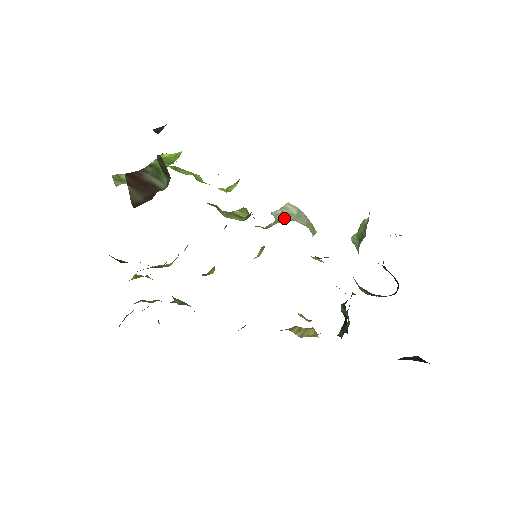
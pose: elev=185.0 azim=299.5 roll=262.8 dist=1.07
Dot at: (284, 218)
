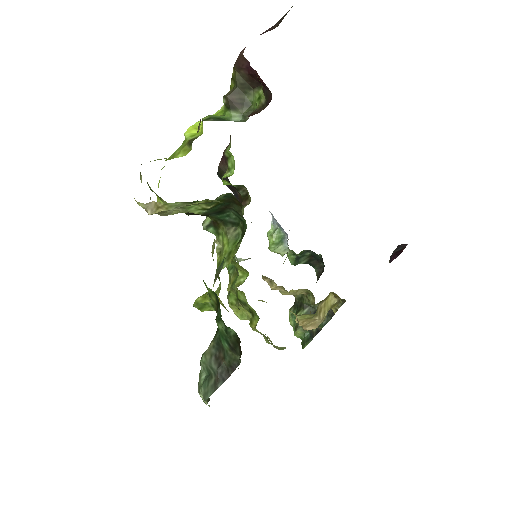
Dot at: occluded
